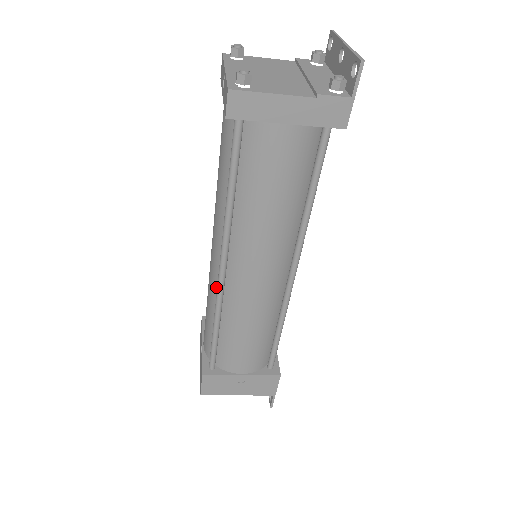
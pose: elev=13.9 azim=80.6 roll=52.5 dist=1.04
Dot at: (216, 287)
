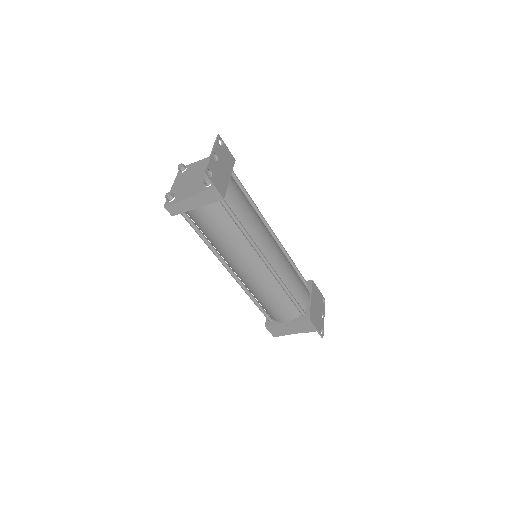
Dot at: occluded
